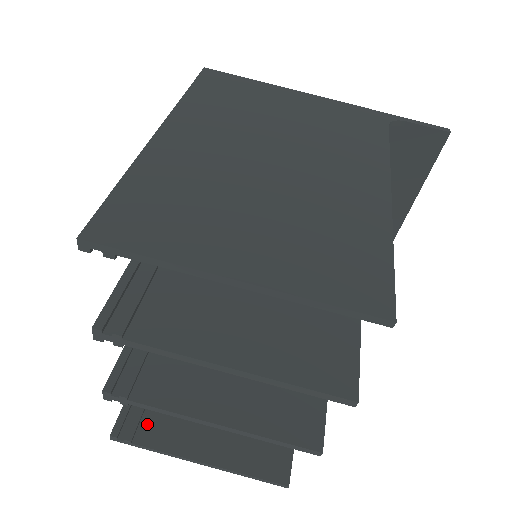
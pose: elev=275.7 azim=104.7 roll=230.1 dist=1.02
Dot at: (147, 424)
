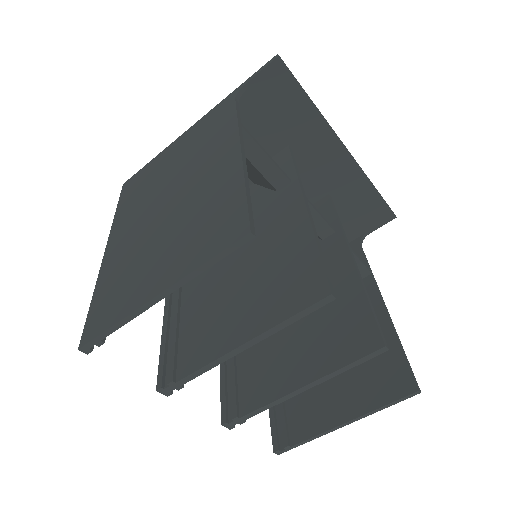
Dot at: (293, 426)
